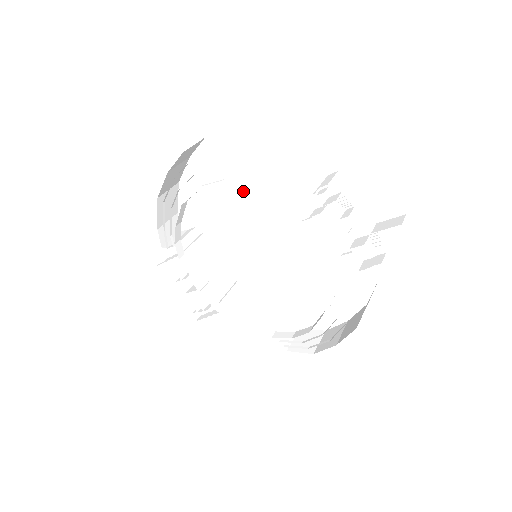
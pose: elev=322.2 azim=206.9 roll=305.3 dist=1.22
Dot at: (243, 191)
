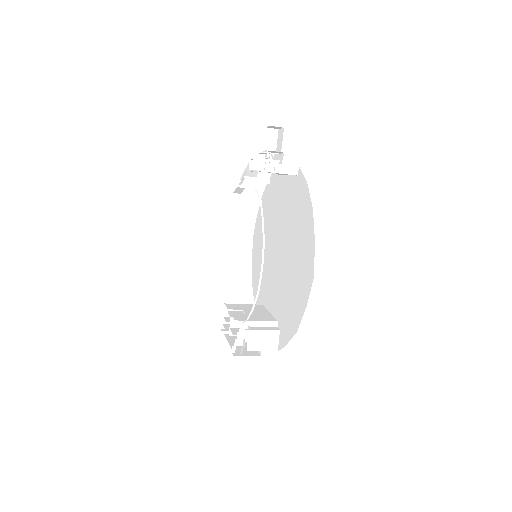
Dot at: occluded
